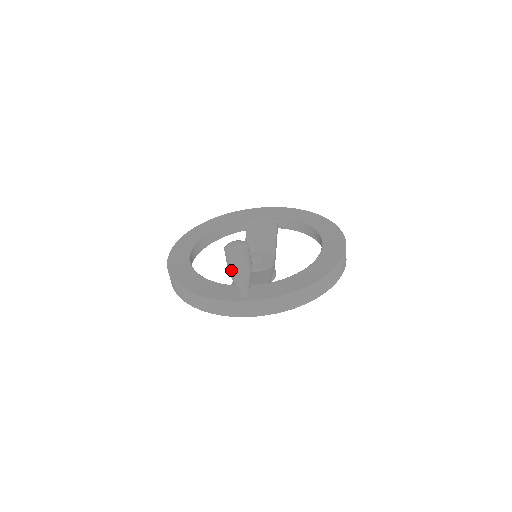
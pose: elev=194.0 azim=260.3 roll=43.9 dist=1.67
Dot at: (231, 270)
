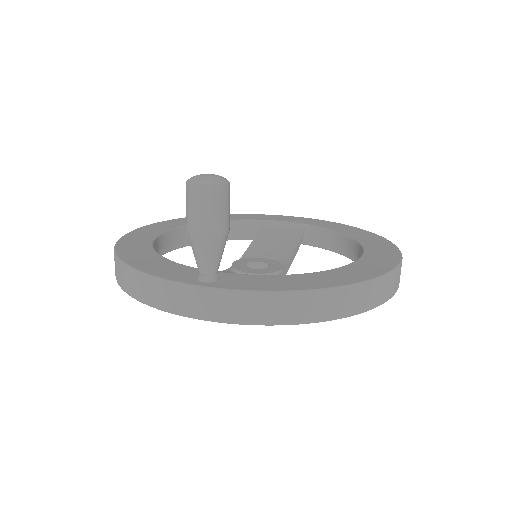
Dot at: (189, 219)
